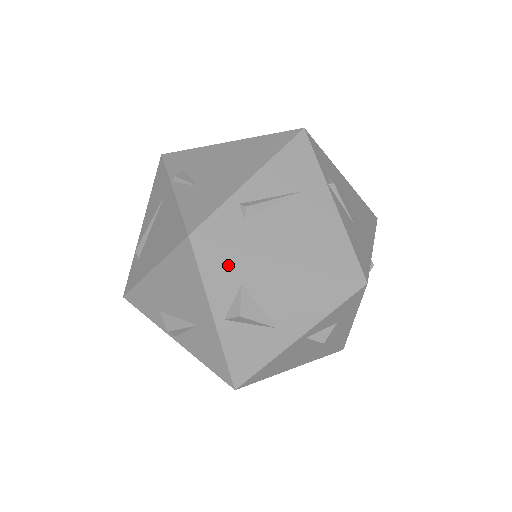
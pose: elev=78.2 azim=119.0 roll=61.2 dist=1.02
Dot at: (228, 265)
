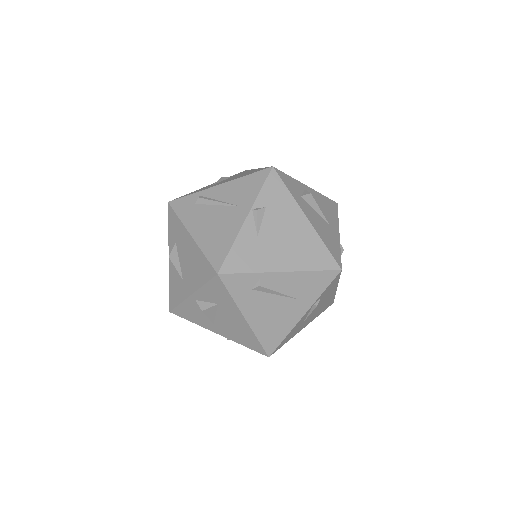
Dot at: (221, 296)
